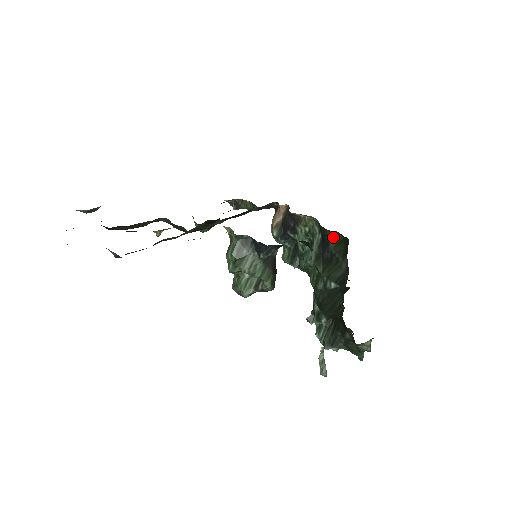
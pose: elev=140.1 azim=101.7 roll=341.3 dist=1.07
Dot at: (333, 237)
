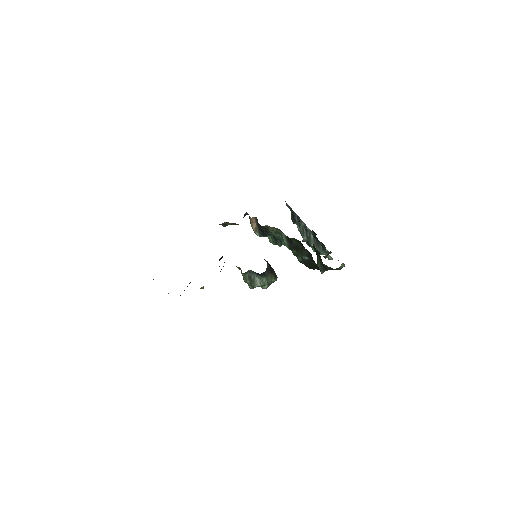
Dot at: (292, 239)
